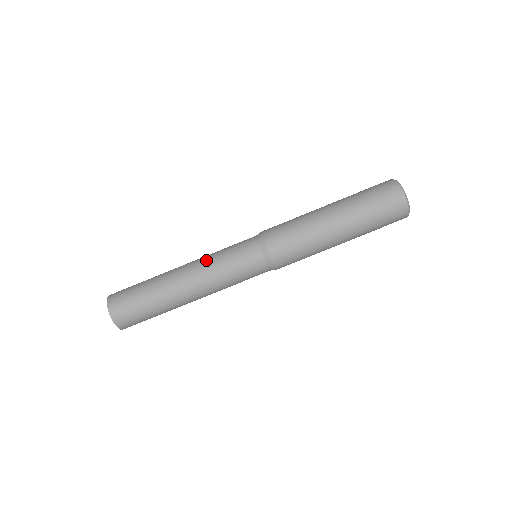
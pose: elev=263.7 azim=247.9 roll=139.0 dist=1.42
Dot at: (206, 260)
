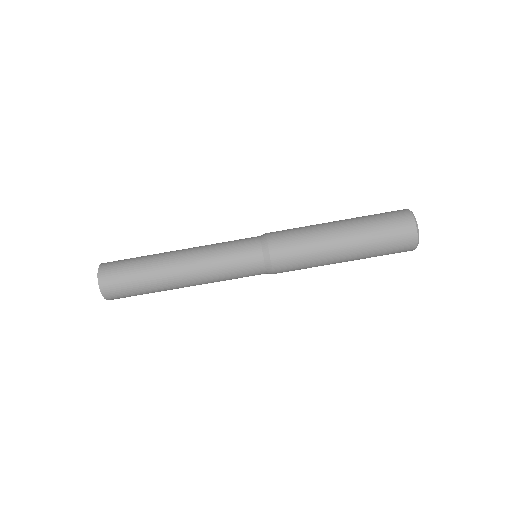
Dot at: (206, 251)
